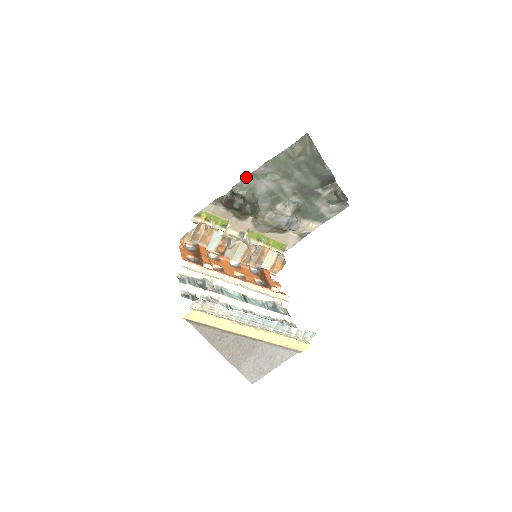
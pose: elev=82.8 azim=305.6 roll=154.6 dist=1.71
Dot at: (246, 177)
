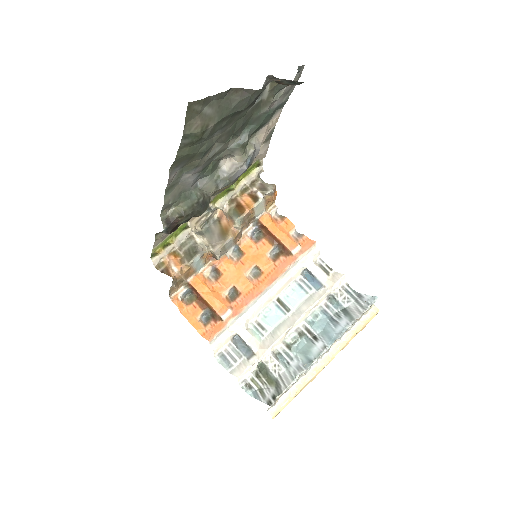
Dot at: occluded
